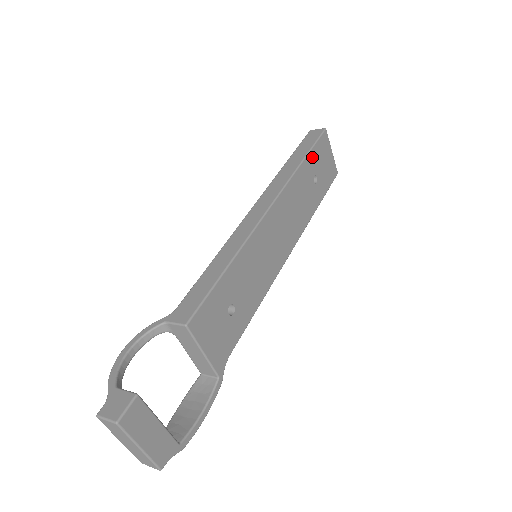
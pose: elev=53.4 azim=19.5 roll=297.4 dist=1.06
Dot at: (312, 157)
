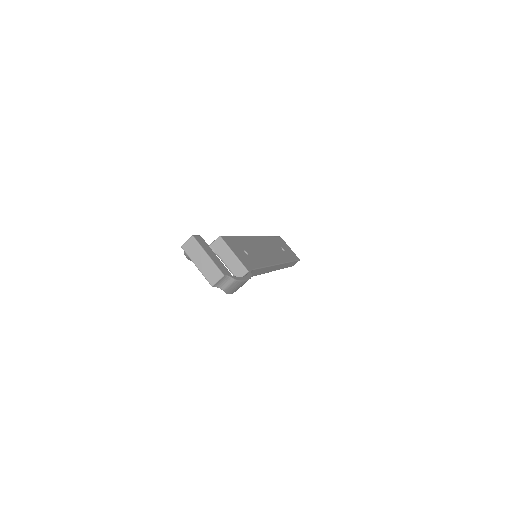
Dot at: (276, 240)
